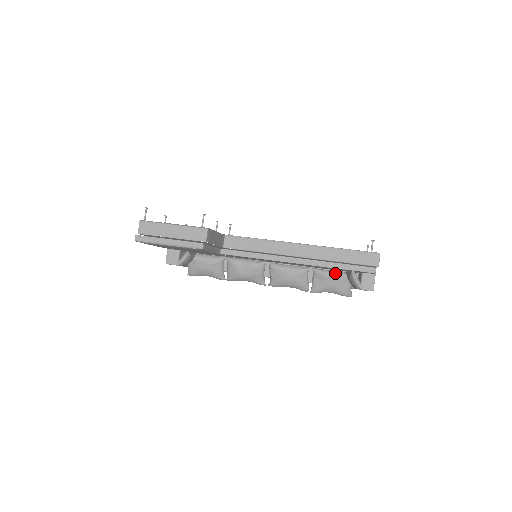
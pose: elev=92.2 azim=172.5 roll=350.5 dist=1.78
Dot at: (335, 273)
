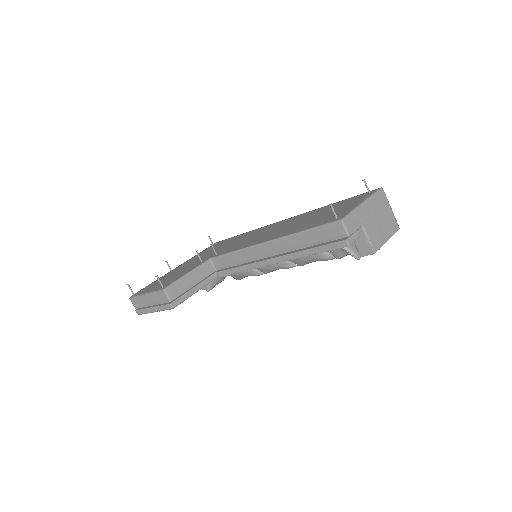
Dot at: occluded
